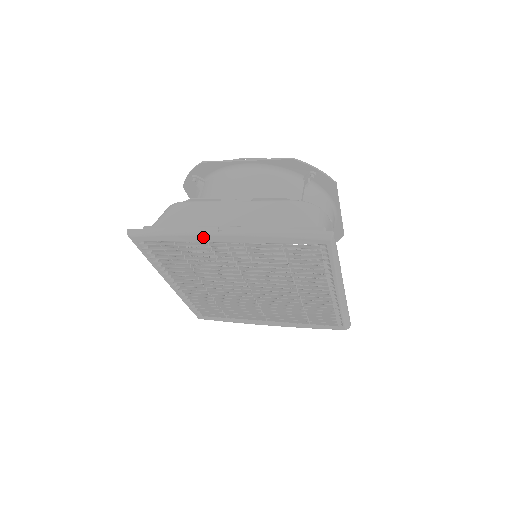
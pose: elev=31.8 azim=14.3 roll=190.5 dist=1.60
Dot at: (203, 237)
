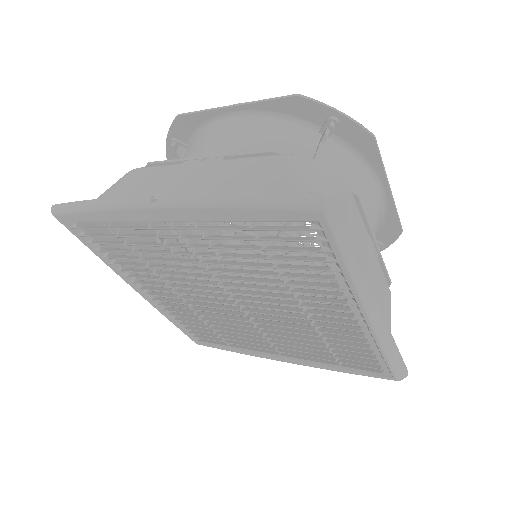
Dot at: (135, 212)
